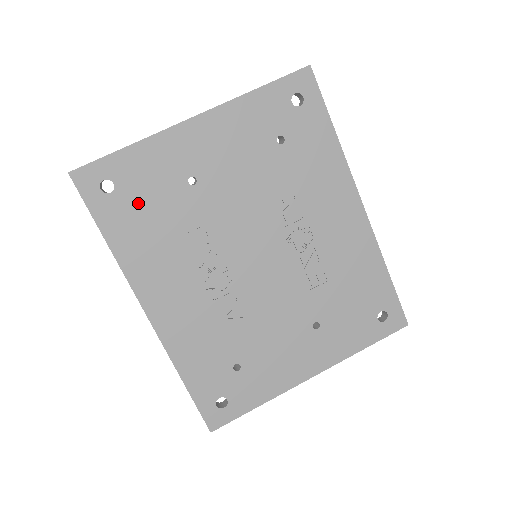
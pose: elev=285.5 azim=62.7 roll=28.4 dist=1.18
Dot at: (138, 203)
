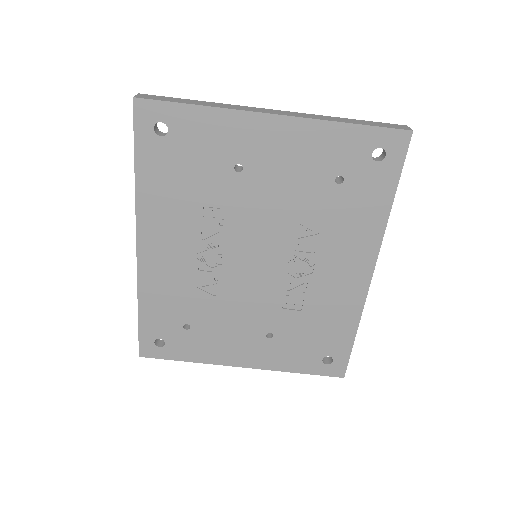
Dot at: (180, 159)
